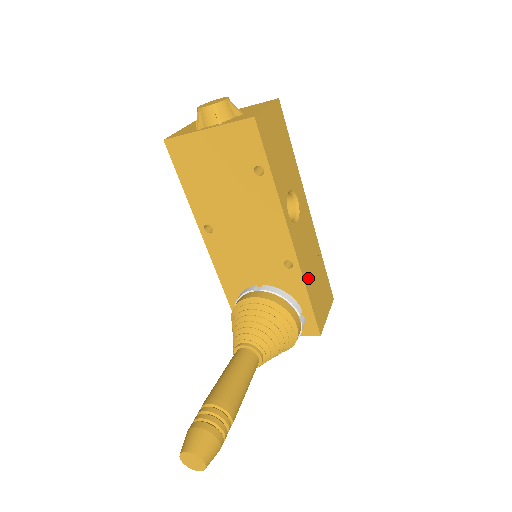
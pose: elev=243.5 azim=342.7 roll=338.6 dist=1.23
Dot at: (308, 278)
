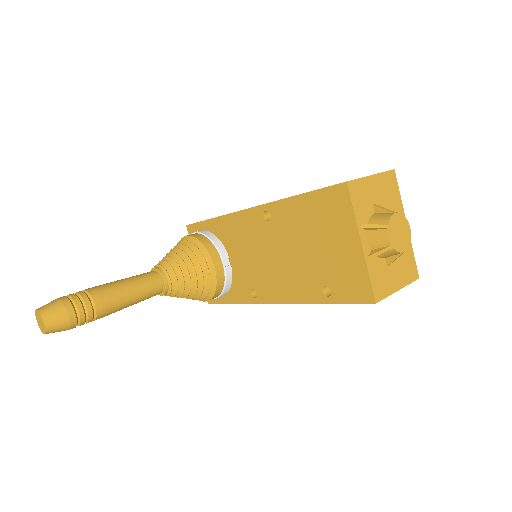
Dot at: occluded
